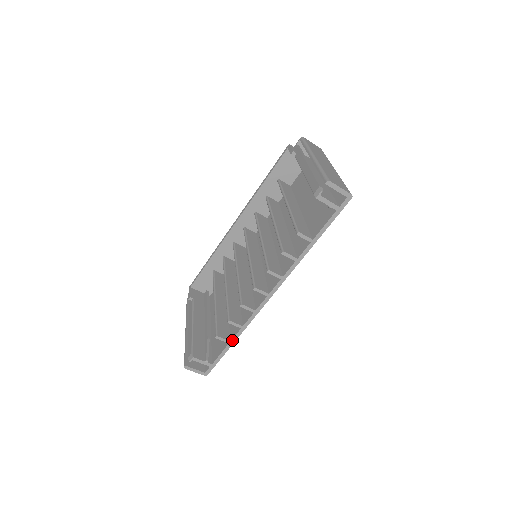
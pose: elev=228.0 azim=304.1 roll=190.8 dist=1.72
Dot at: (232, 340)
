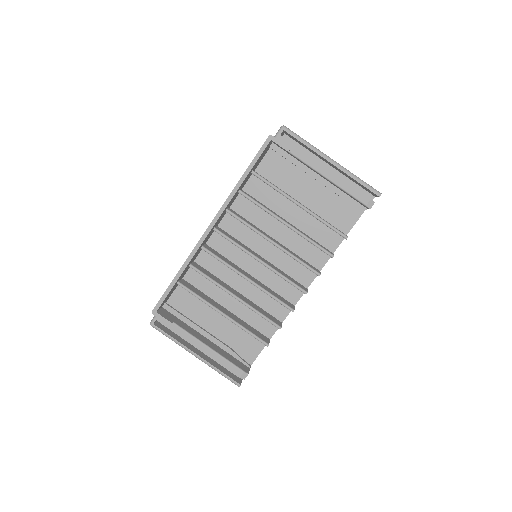
Dot at: occluded
